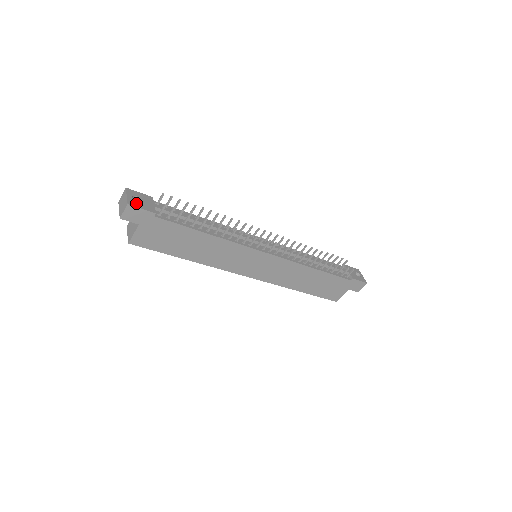
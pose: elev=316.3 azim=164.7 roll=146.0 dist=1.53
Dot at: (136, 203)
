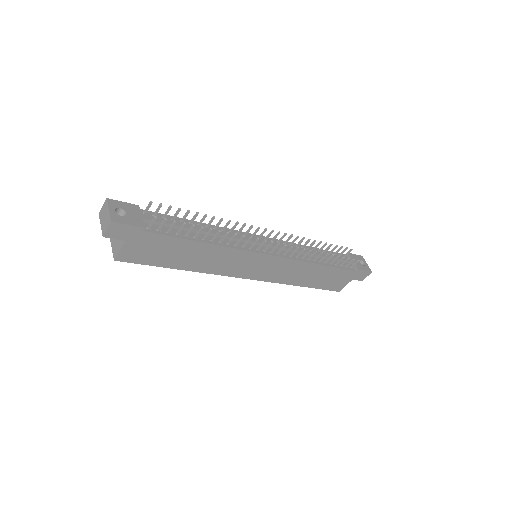
Dot at: (121, 218)
